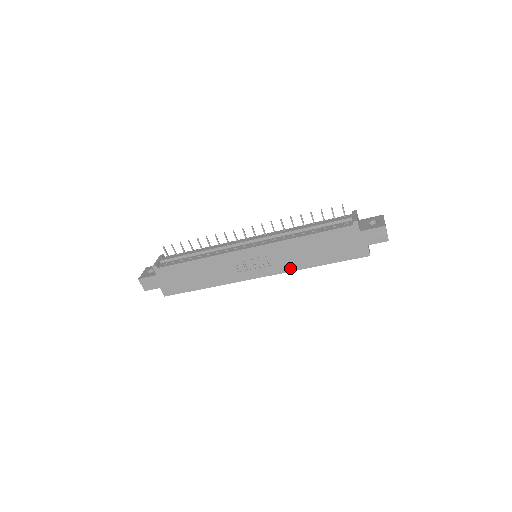
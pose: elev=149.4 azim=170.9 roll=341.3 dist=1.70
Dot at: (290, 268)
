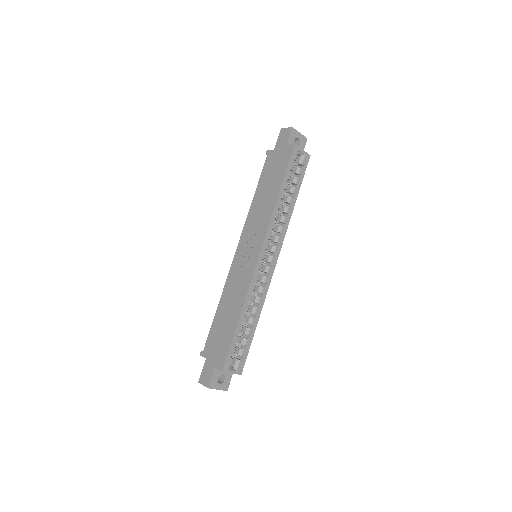
Dot at: (268, 220)
